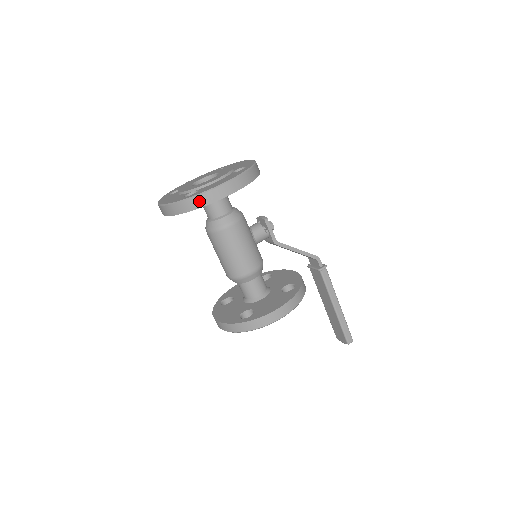
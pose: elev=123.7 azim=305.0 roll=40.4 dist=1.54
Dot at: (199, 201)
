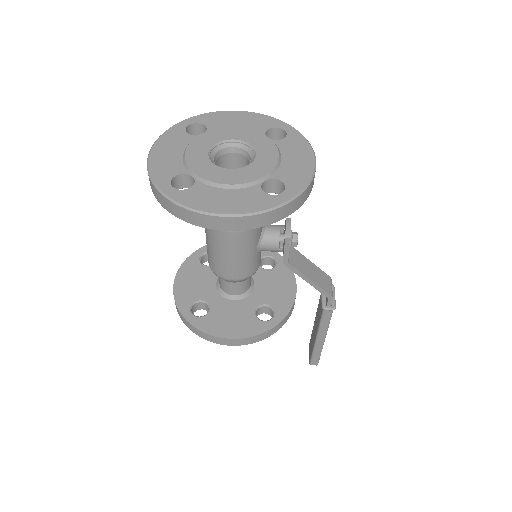
Dot at: (176, 210)
